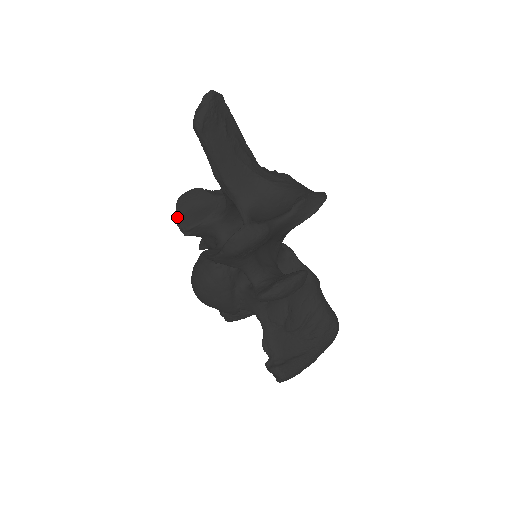
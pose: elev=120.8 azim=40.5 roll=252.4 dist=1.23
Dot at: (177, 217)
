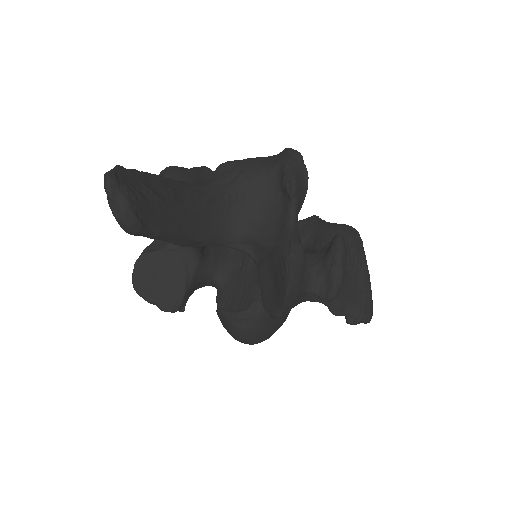
Dot at: occluded
